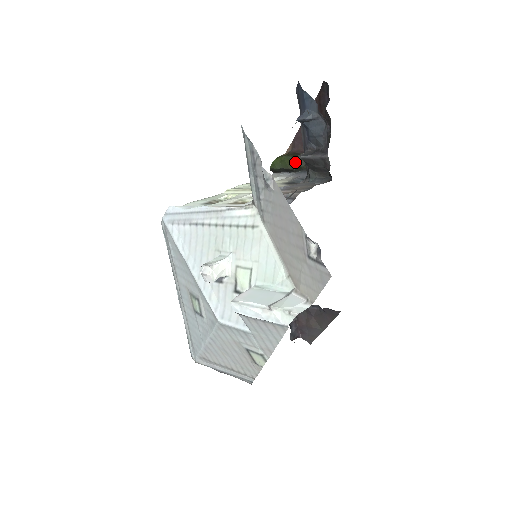
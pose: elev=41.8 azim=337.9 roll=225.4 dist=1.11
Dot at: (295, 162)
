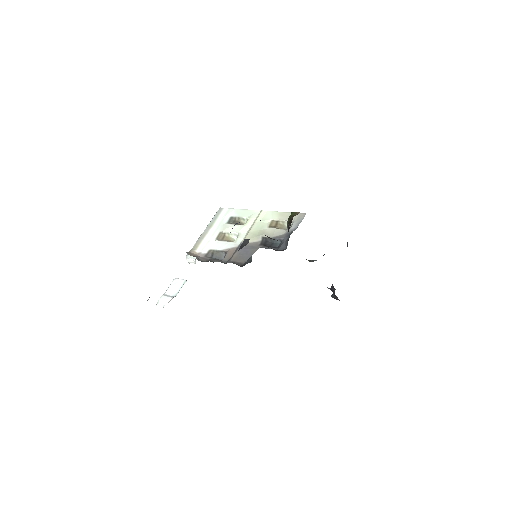
Dot at: (288, 227)
